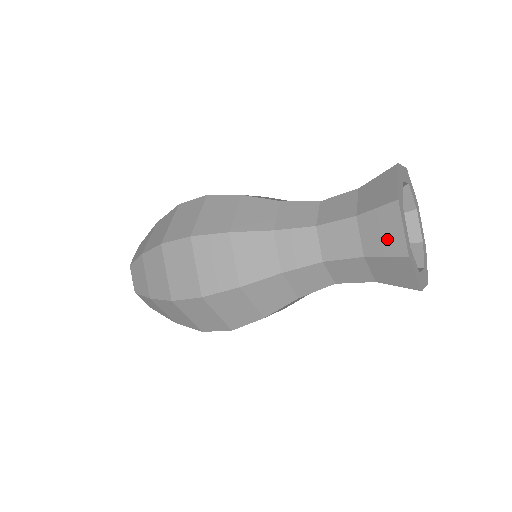
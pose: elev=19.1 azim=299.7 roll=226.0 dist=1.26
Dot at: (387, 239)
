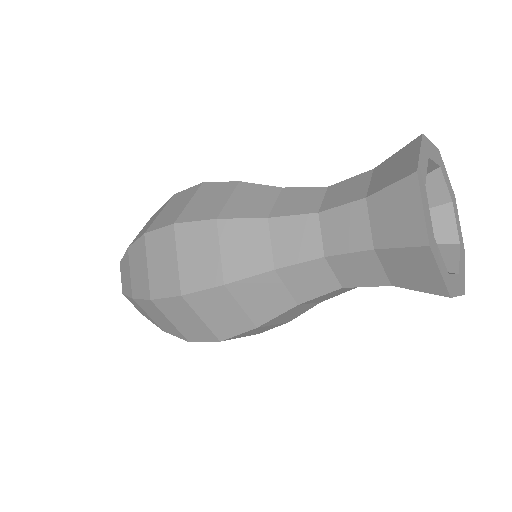
Dot at: (398, 169)
